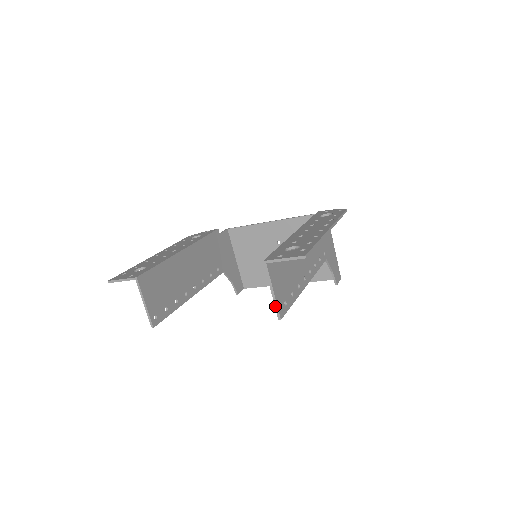
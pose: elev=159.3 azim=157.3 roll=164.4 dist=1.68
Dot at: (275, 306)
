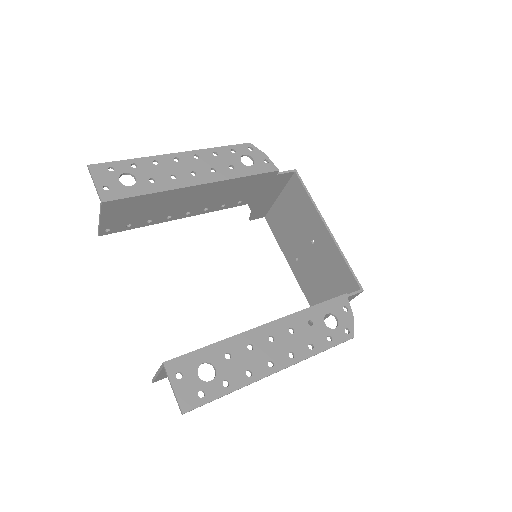
Dot at: (154, 377)
